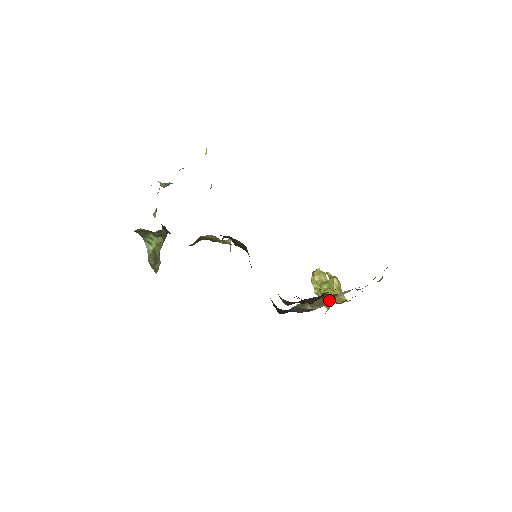
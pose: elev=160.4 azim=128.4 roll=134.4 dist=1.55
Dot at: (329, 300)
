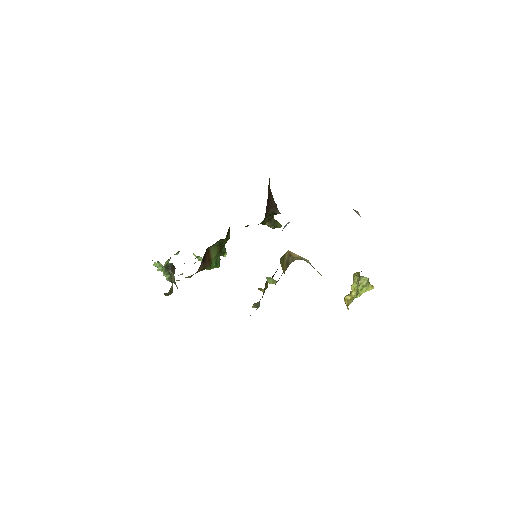
Dot at: occluded
